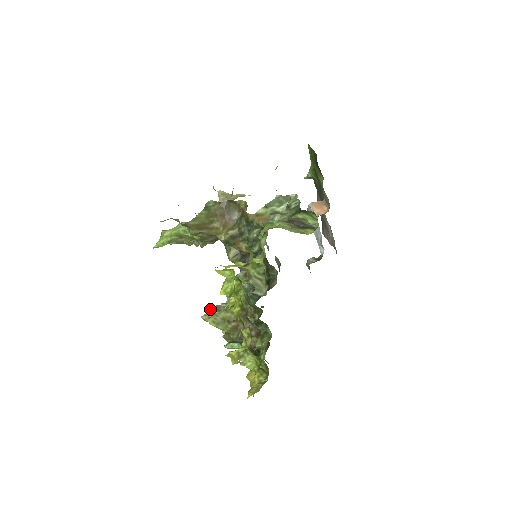
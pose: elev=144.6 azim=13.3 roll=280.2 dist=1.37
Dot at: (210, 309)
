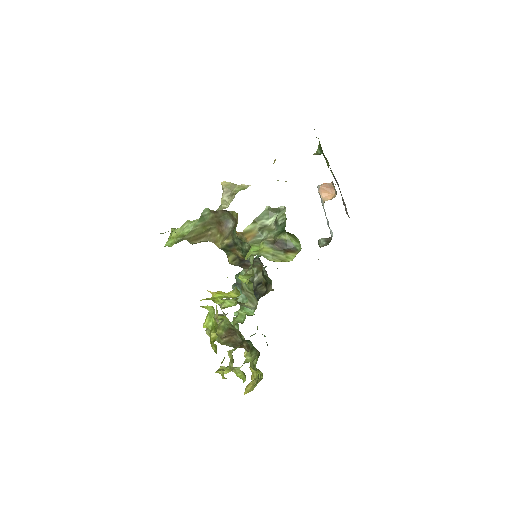
Dot at: occluded
